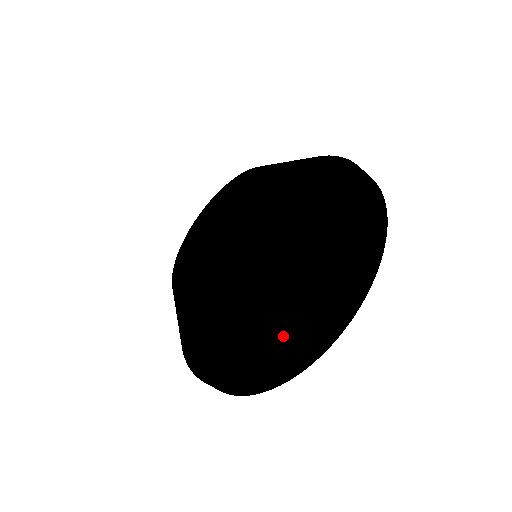
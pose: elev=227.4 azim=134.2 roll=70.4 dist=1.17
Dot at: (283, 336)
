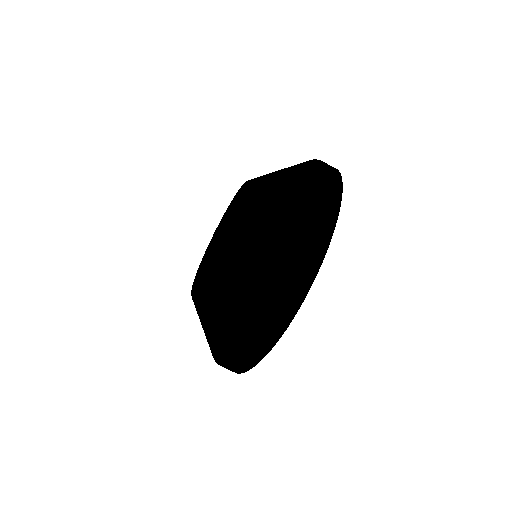
Dot at: (290, 244)
